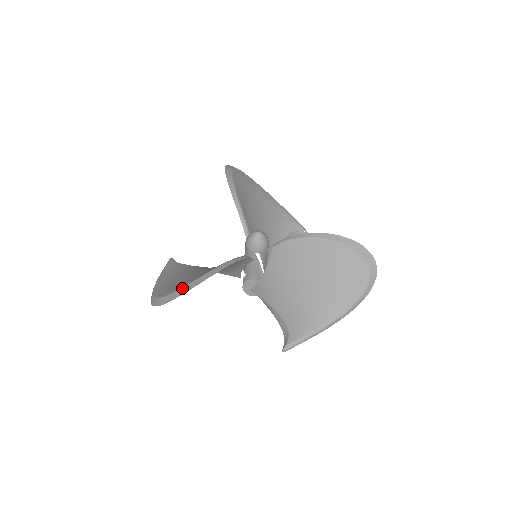
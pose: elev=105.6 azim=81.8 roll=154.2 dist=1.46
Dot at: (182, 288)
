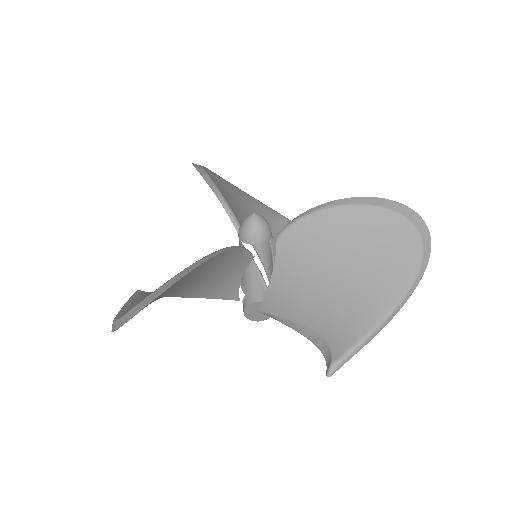
Dot at: (157, 289)
